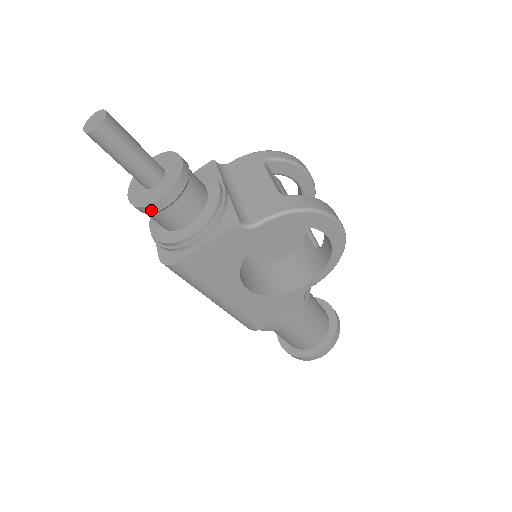
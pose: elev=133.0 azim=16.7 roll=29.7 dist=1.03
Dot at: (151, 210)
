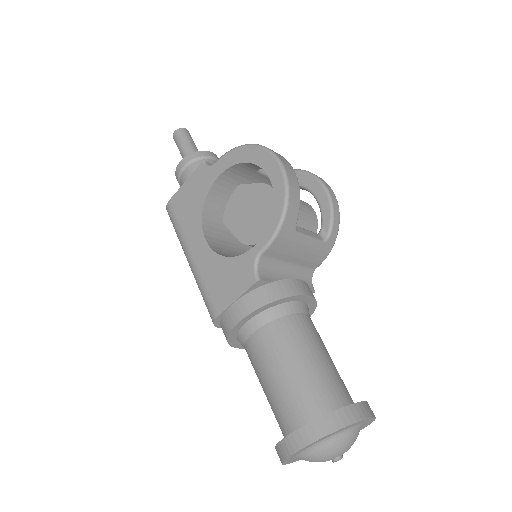
Dot at: (177, 173)
